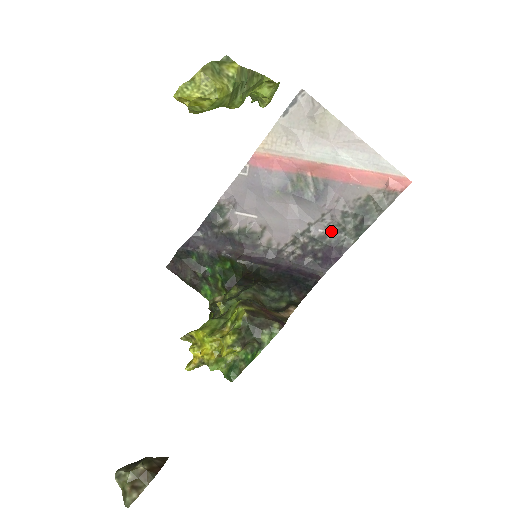
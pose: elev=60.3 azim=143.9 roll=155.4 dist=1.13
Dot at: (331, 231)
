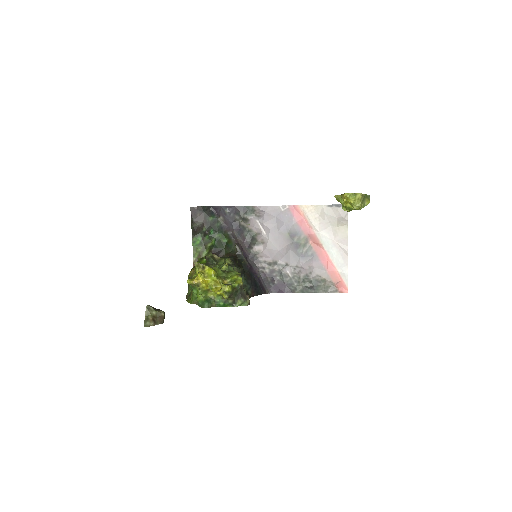
Dot at: (293, 277)
